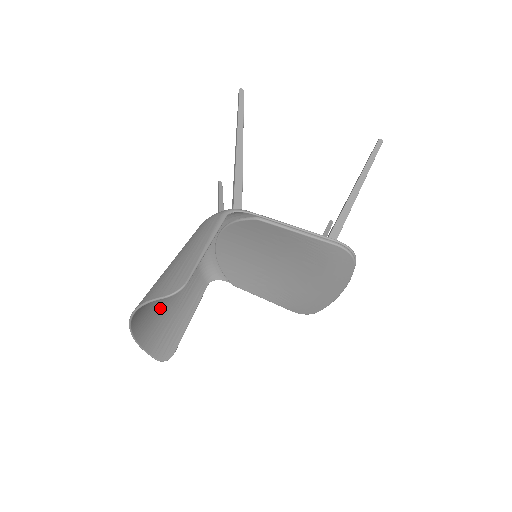
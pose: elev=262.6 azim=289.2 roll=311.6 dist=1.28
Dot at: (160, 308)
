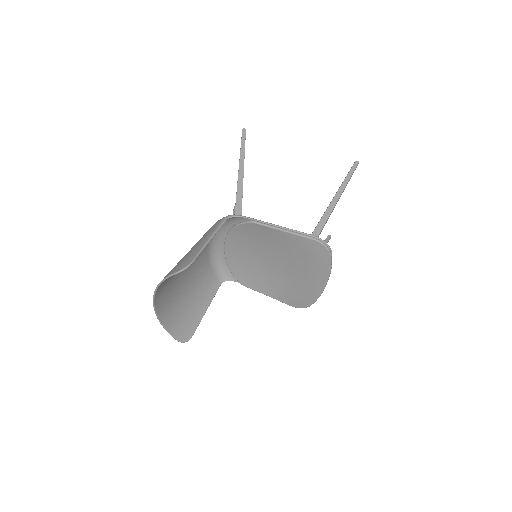
Dot at: (179, 297)
